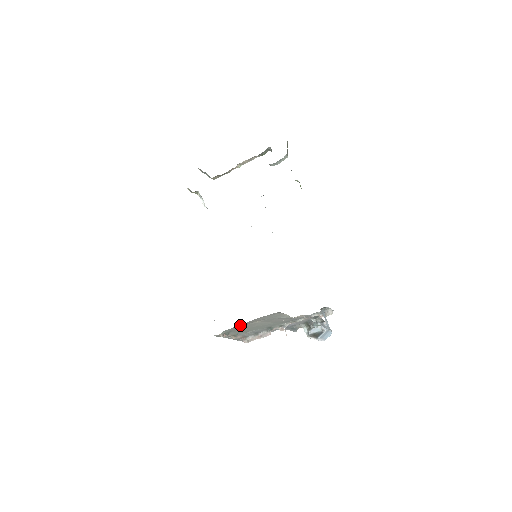
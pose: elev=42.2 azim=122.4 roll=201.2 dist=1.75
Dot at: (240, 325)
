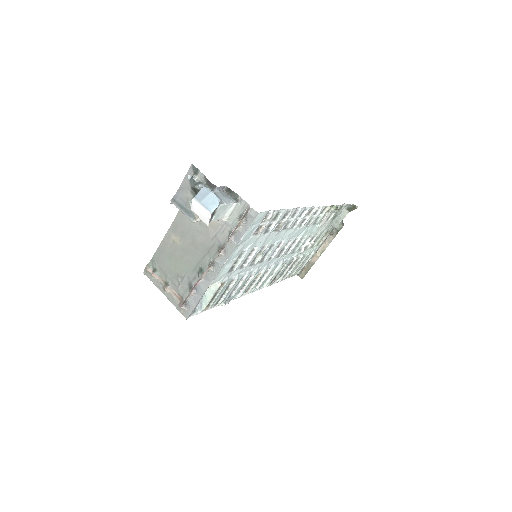
Dot at: (162, 246)
